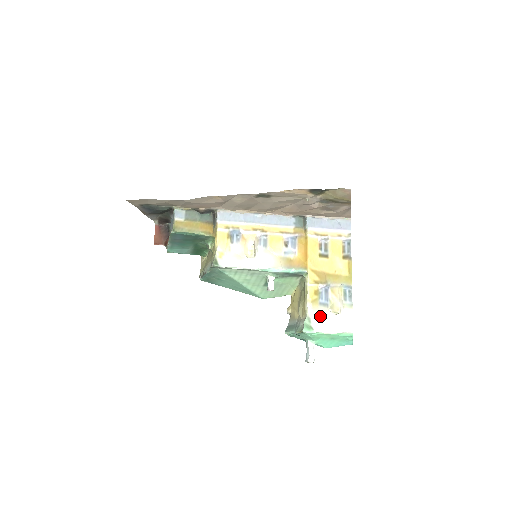
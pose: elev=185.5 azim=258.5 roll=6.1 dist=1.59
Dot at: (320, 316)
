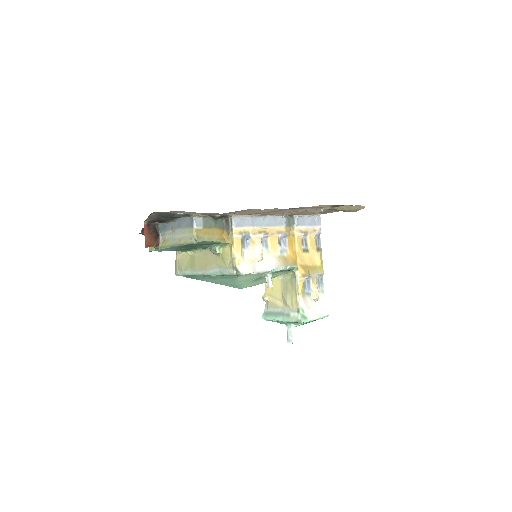
Dot at: (308, 305)
